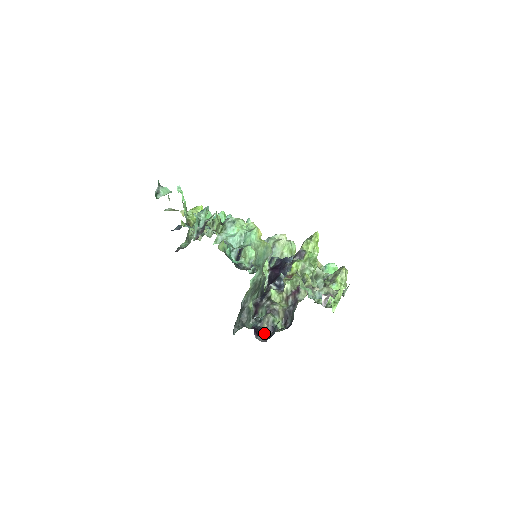
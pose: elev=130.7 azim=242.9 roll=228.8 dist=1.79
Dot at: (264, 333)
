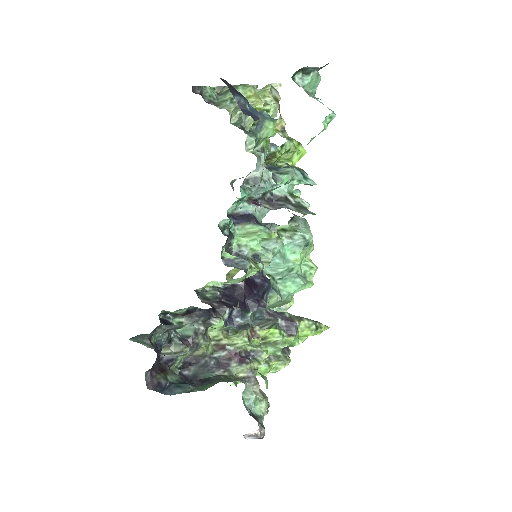
Dot at: (158, 364)
